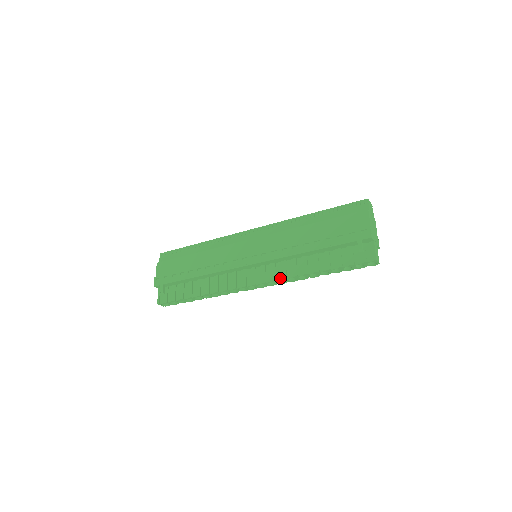
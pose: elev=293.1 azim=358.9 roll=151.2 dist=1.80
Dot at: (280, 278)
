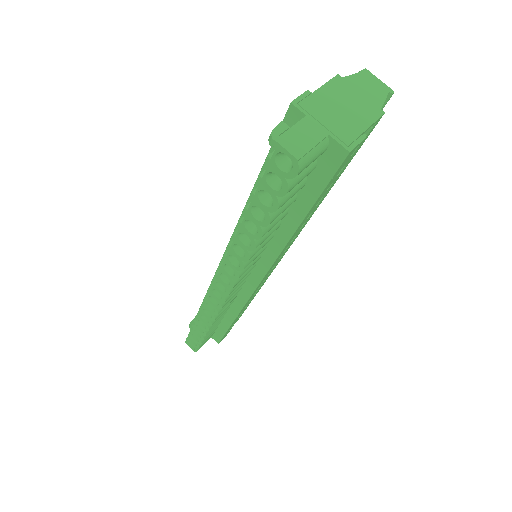
Dot at: (225, 261)
